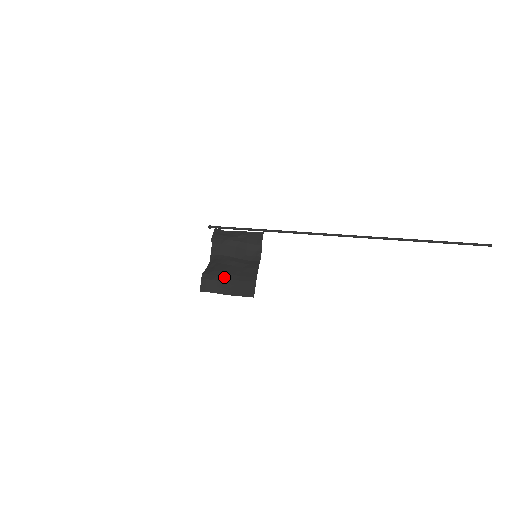
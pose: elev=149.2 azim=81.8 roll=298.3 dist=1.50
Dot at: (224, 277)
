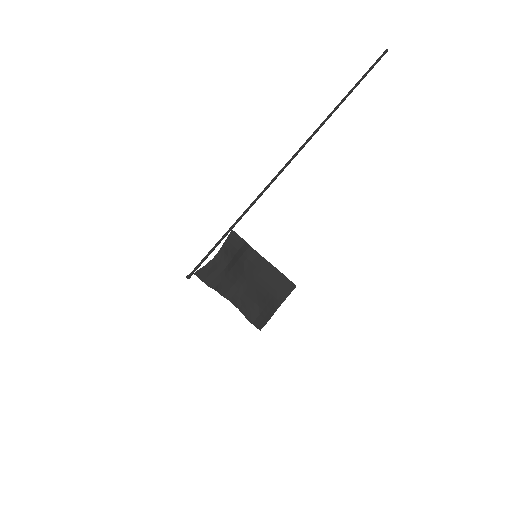
Dot at: (262, 301)
